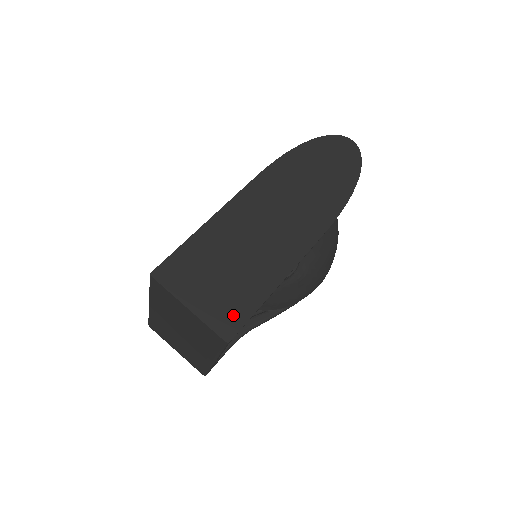
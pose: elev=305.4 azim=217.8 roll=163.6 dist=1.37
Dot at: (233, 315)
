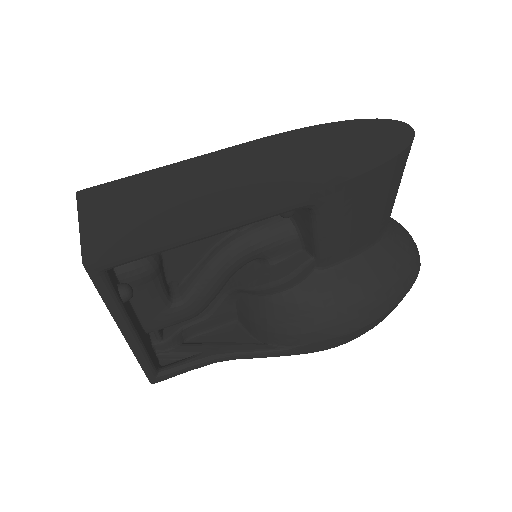
Dot at: (114, 244)
